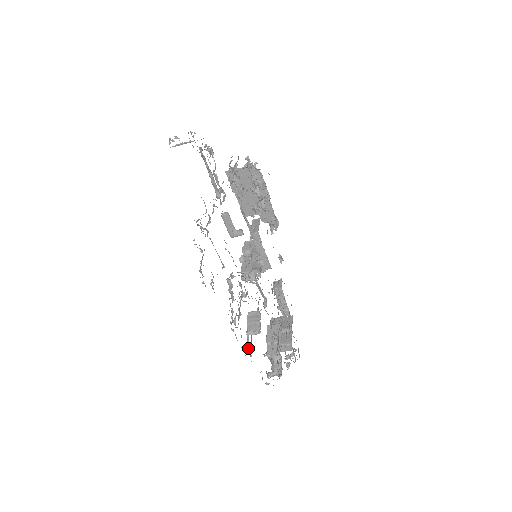
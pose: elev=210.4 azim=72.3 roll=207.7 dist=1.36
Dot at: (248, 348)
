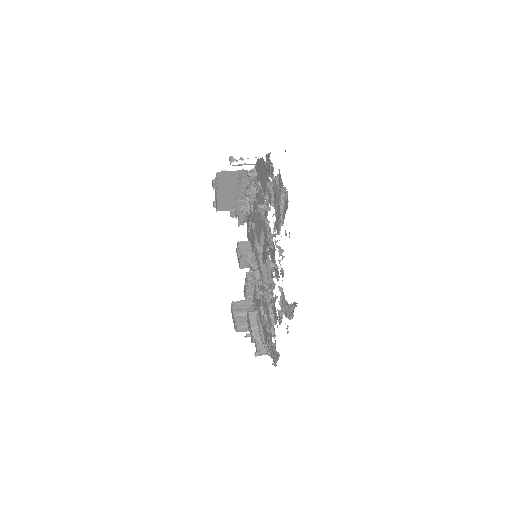
Dot at: (263, 336)
